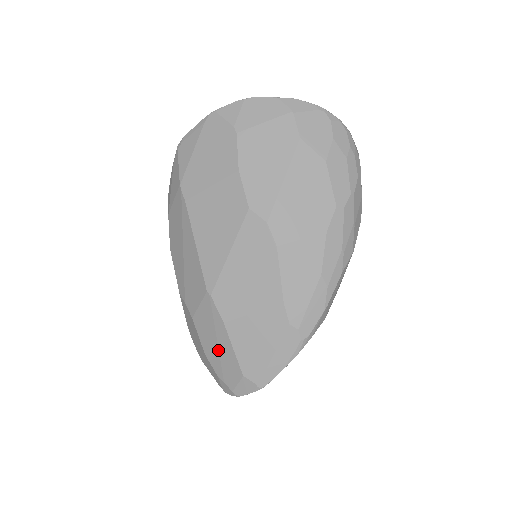
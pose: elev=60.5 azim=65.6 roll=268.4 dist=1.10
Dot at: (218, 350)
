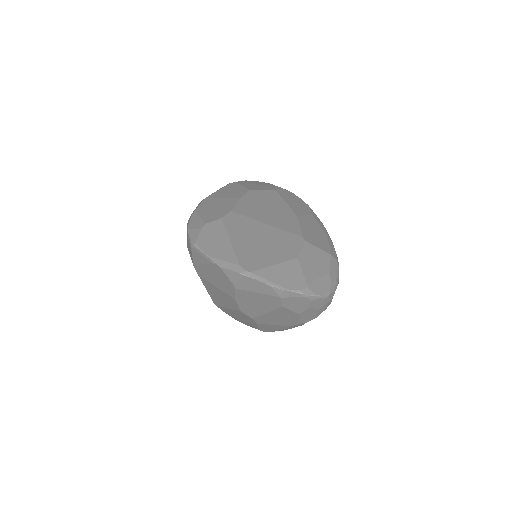
Dot at: occluded
